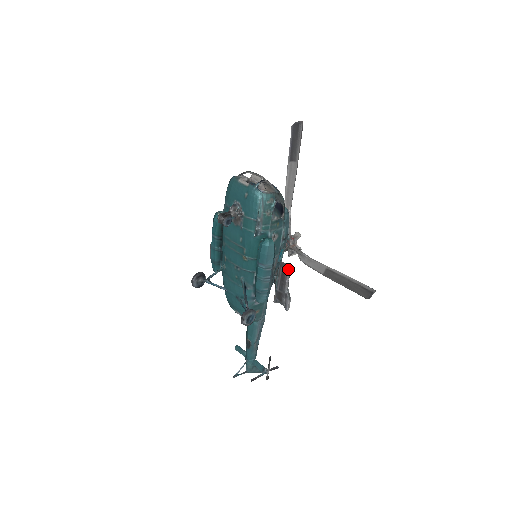
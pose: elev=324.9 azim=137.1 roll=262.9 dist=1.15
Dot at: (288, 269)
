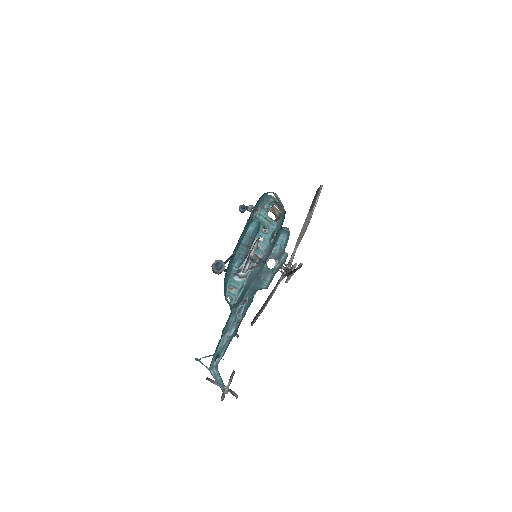
Dot at: (258, 240)
